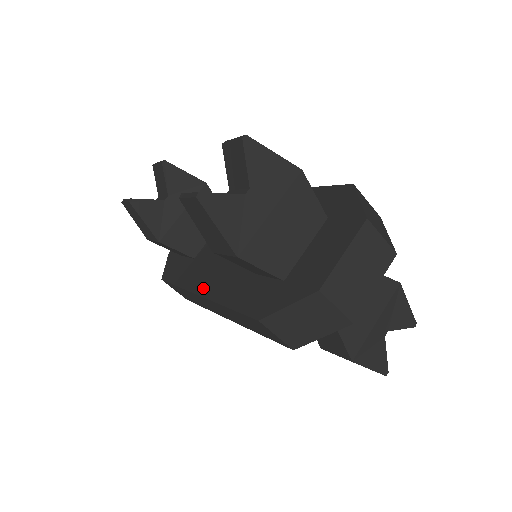
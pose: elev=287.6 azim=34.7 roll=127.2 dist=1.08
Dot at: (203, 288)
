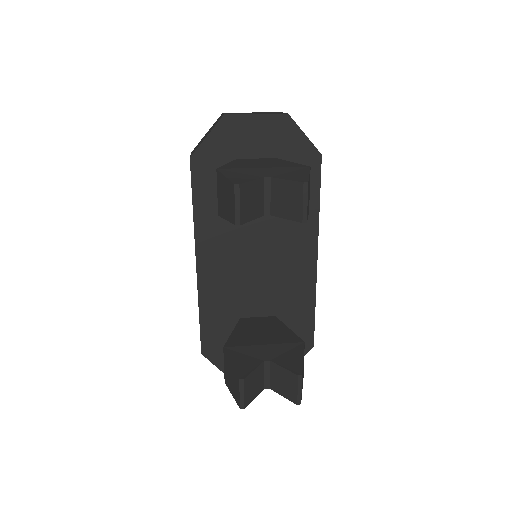
Dot at: occluded
